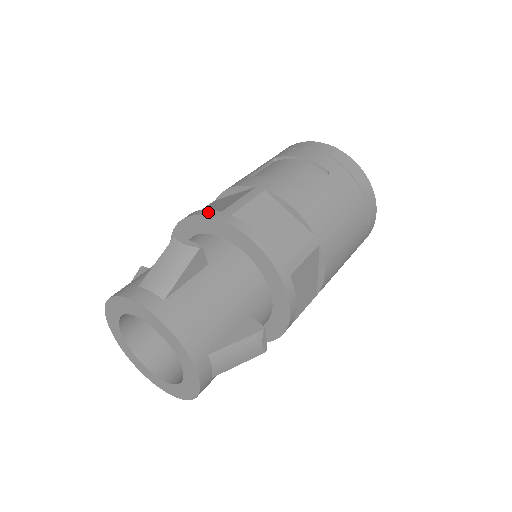
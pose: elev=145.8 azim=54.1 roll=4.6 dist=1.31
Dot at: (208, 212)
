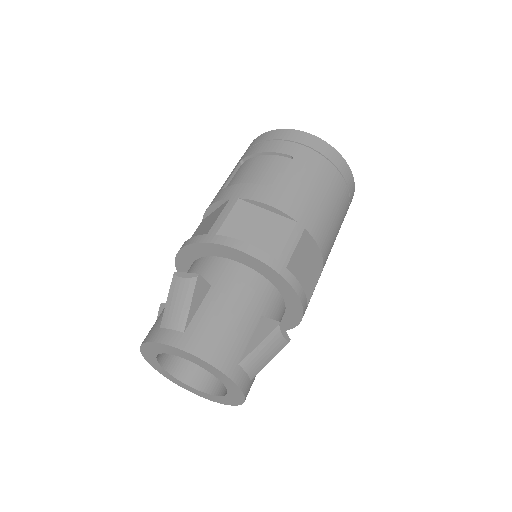
Dot at: (196, 239)
